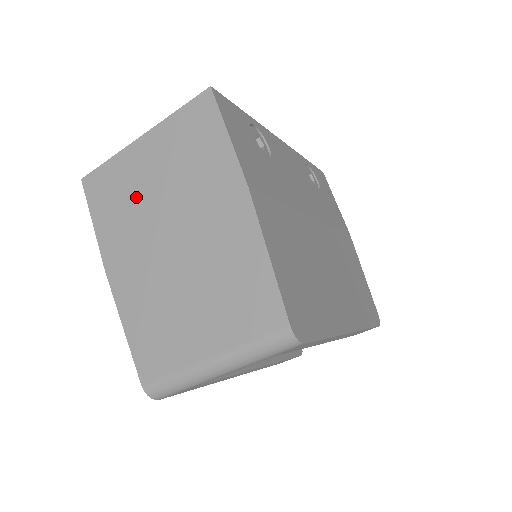
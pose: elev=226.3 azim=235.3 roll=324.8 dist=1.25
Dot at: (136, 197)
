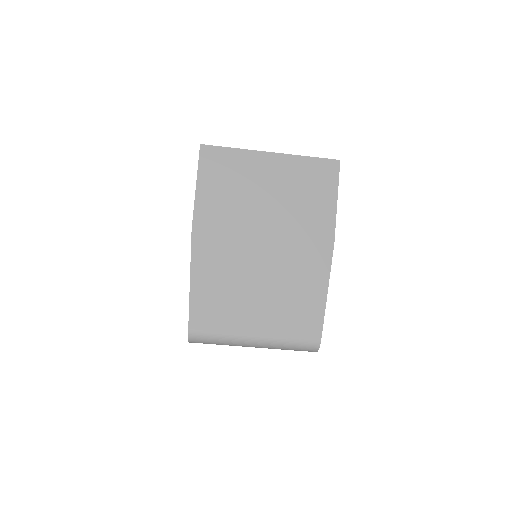
Dot at: (247, 193)
